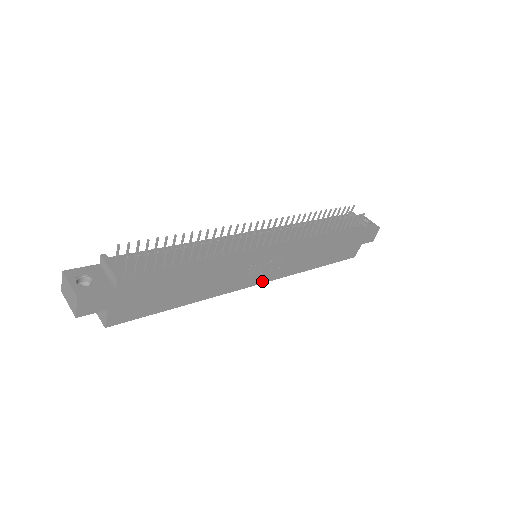
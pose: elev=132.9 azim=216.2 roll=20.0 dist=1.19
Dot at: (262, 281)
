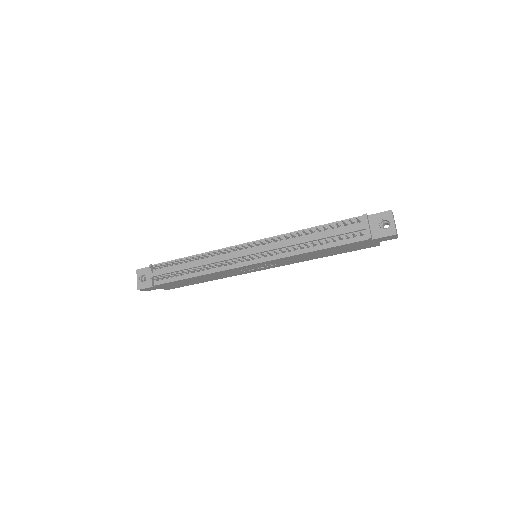
Dot at: (267, 268)
